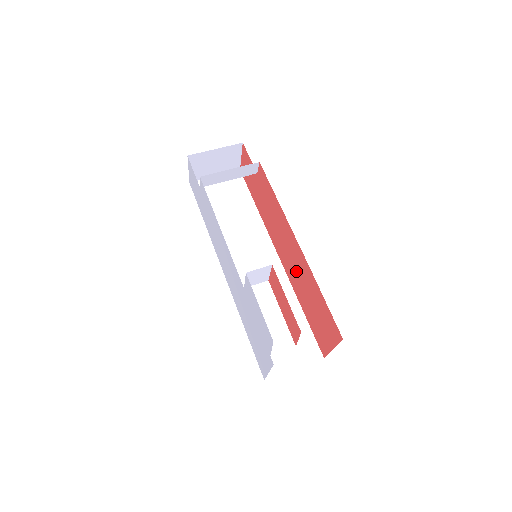
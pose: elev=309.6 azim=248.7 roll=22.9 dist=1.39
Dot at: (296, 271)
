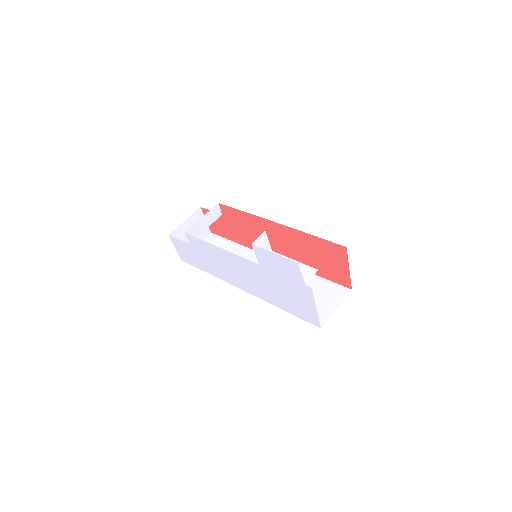
Dot at: occluded
